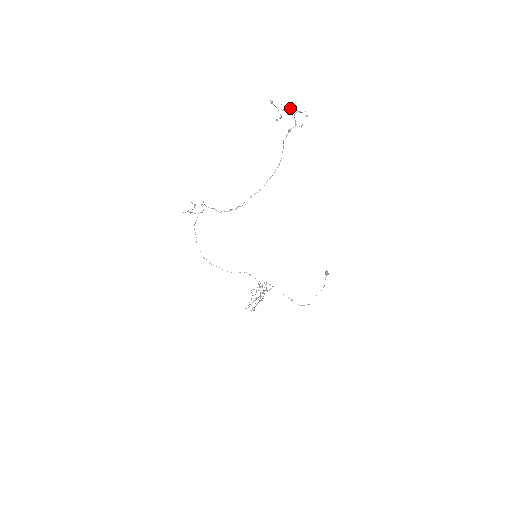
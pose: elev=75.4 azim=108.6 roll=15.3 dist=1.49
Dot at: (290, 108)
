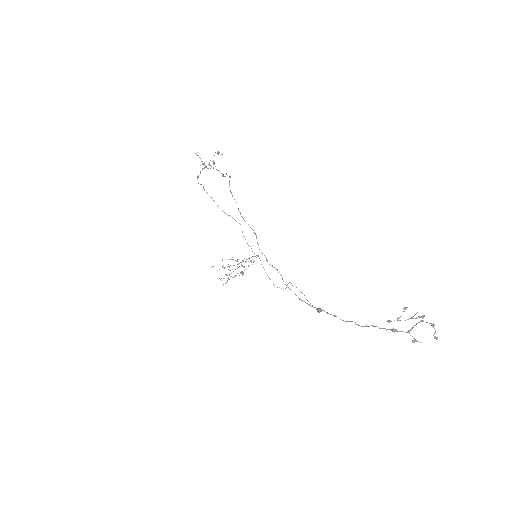
Dot at: (424, 316)
